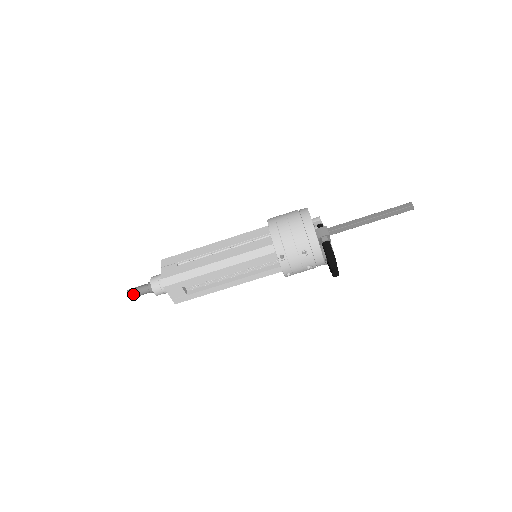
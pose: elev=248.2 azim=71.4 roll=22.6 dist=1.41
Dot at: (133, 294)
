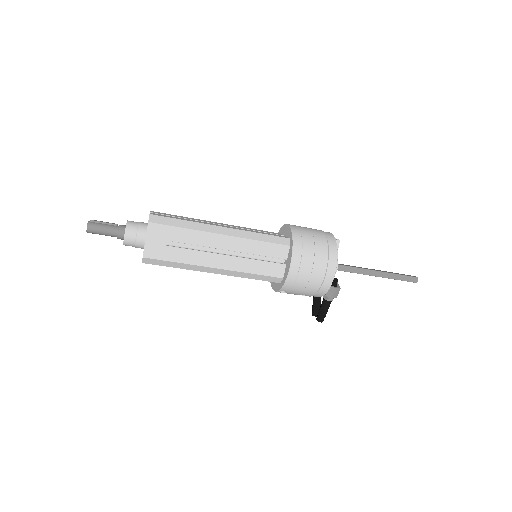
Dot at: (94, 233)
